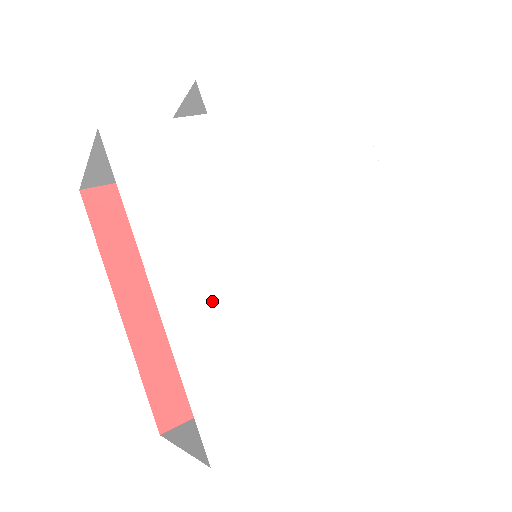
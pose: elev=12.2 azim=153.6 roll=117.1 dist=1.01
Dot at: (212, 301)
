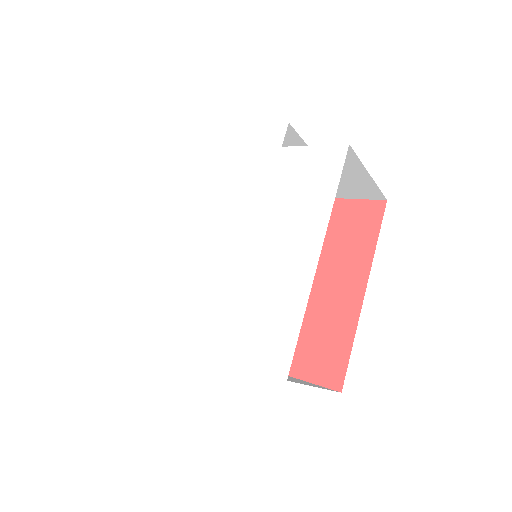
Dot at: (167, 249)
